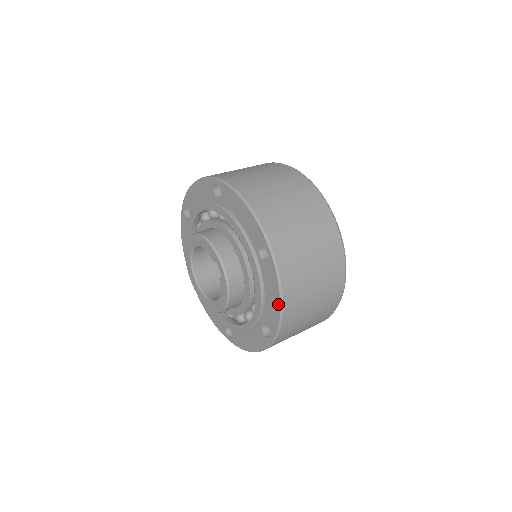
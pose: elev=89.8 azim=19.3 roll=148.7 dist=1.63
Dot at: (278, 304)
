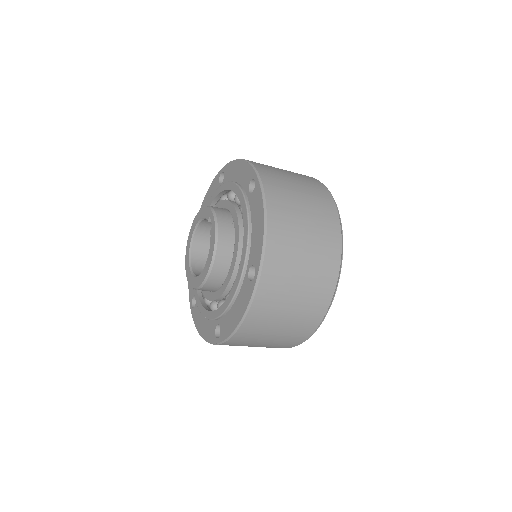
Dot at: (262, 222)
